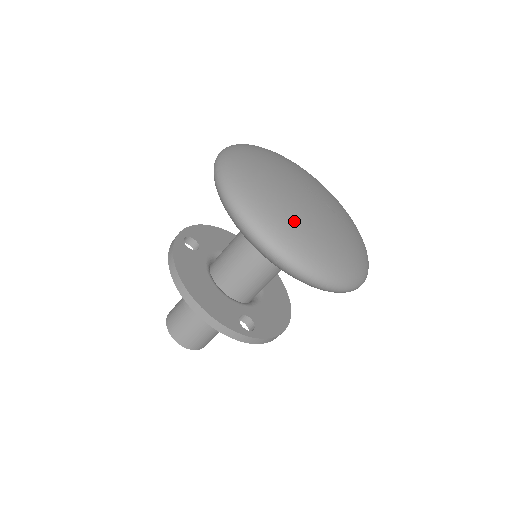
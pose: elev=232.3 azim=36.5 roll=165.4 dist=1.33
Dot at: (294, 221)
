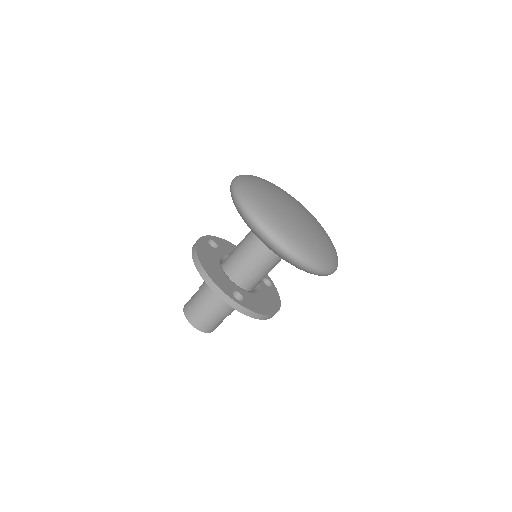
Dot at: (275, 210)
